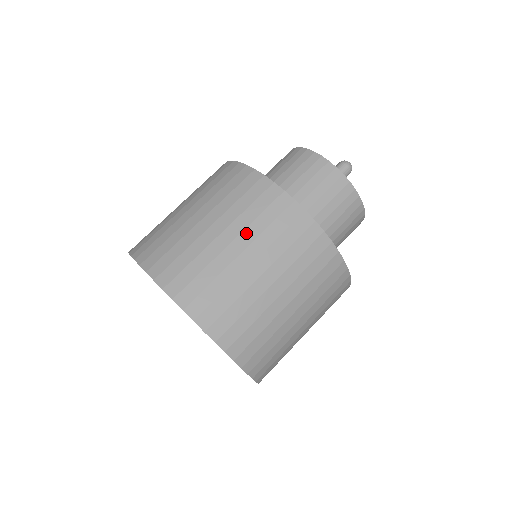
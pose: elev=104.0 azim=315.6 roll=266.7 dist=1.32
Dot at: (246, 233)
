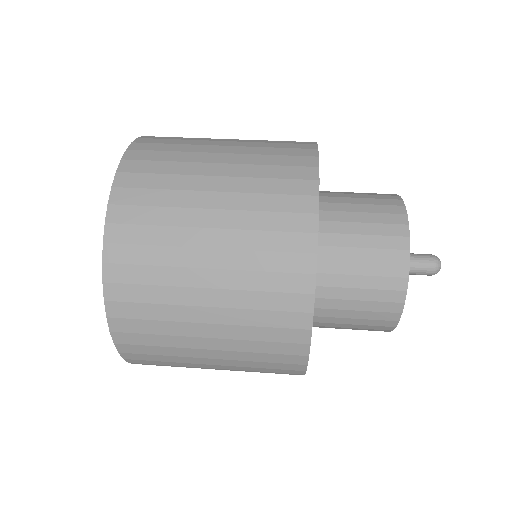
Dot at: (237, 215)
